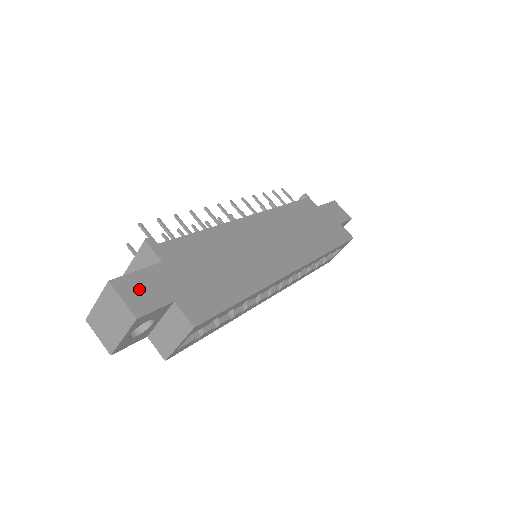
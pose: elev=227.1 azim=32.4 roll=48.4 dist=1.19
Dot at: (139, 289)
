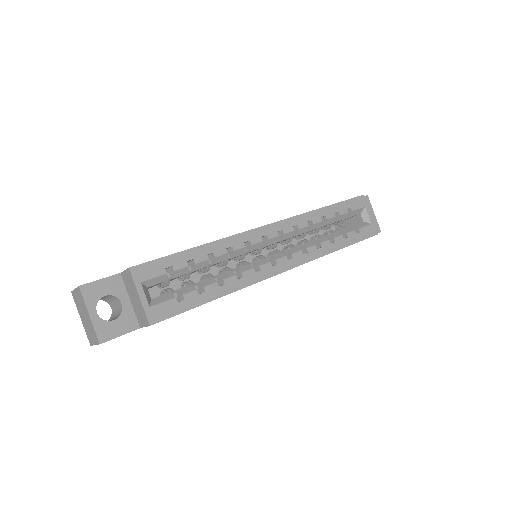
Dot at: occluded
